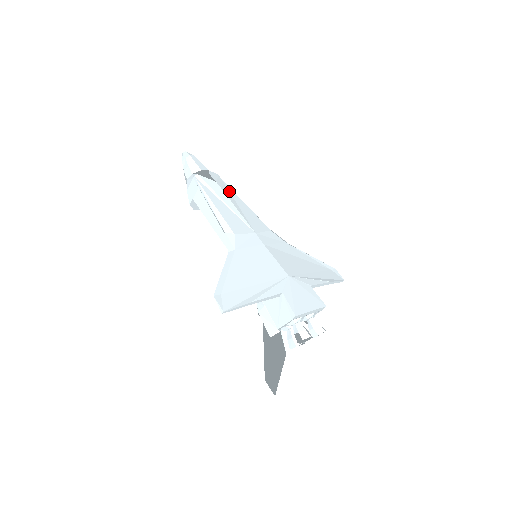
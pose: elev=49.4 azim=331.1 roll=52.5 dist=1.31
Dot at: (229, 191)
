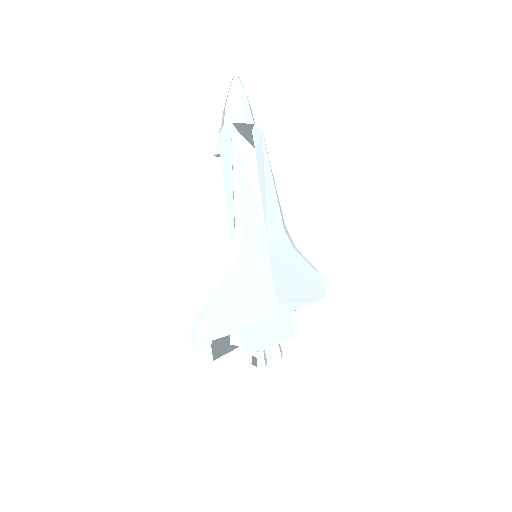
Dot at: (264, 162)
